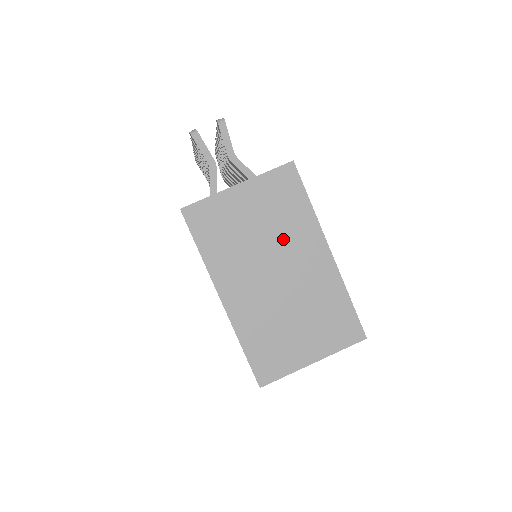
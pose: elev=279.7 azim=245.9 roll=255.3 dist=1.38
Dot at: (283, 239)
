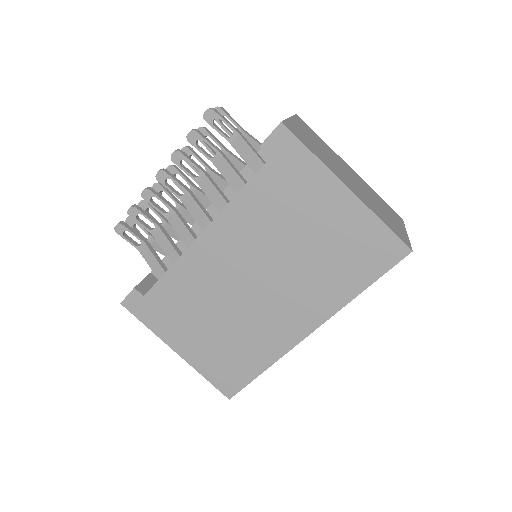
Dot at: (332, 155)
